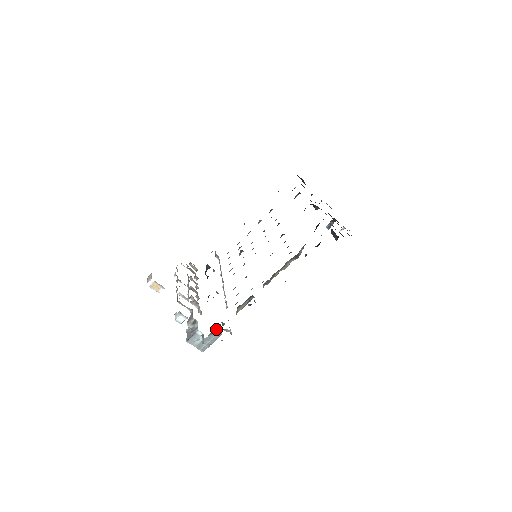
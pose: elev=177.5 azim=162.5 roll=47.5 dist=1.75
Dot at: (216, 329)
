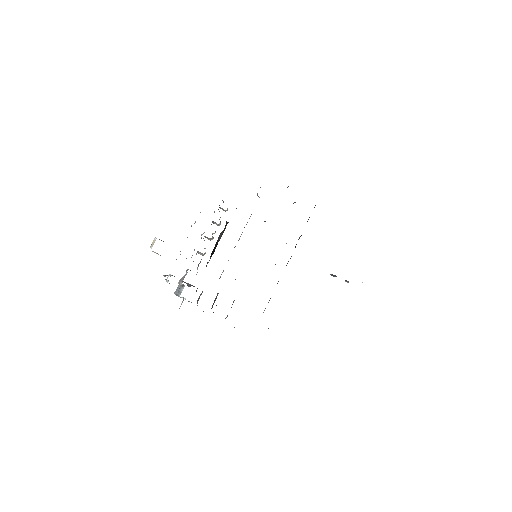
Dot at: occluded
